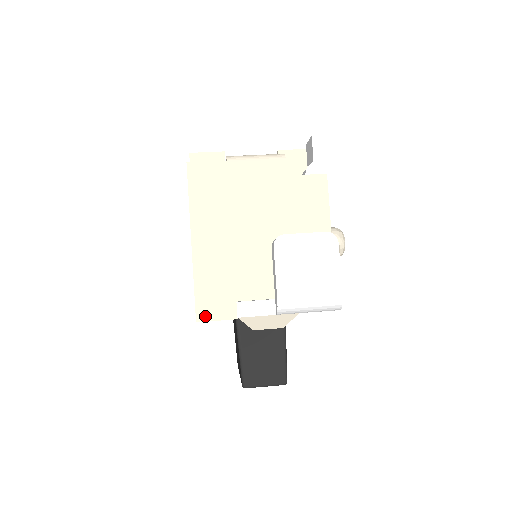
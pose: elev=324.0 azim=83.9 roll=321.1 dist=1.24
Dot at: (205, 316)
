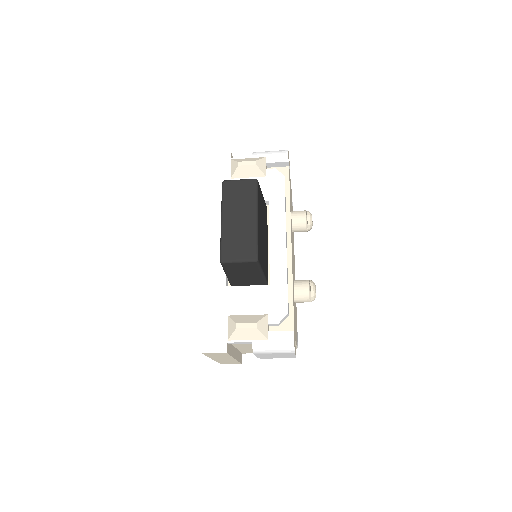
Dot at: (215, 153)
